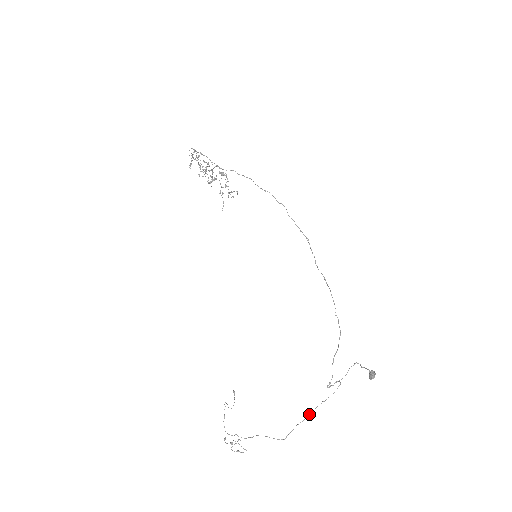
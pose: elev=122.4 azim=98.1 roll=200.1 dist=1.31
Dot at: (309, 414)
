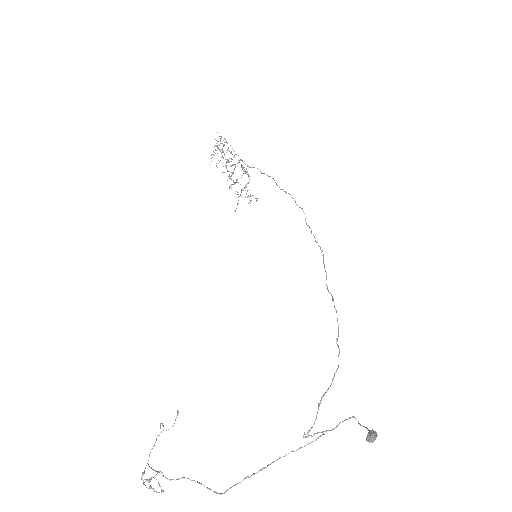
Dot at: (268, 464)
